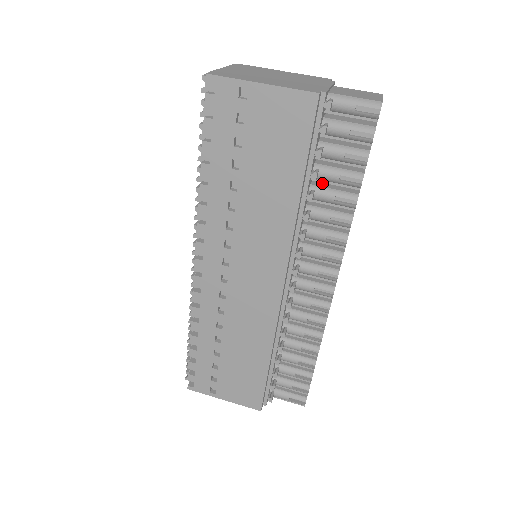
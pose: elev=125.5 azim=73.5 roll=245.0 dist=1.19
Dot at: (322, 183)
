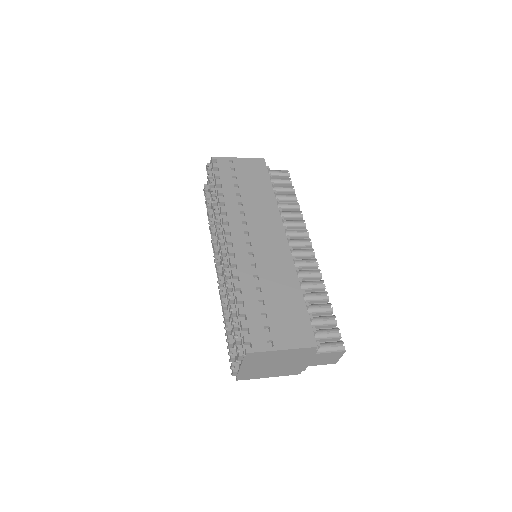
Dot at: occluded
